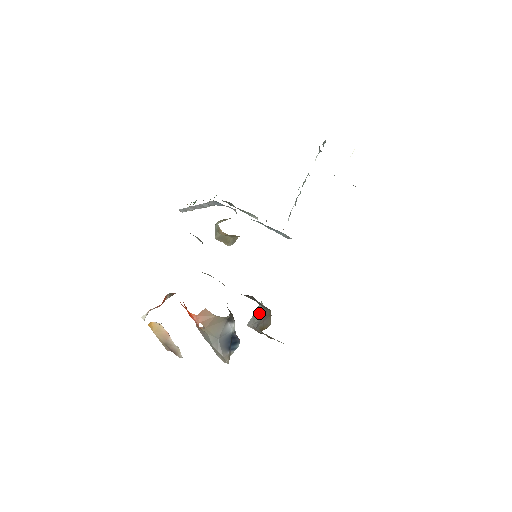
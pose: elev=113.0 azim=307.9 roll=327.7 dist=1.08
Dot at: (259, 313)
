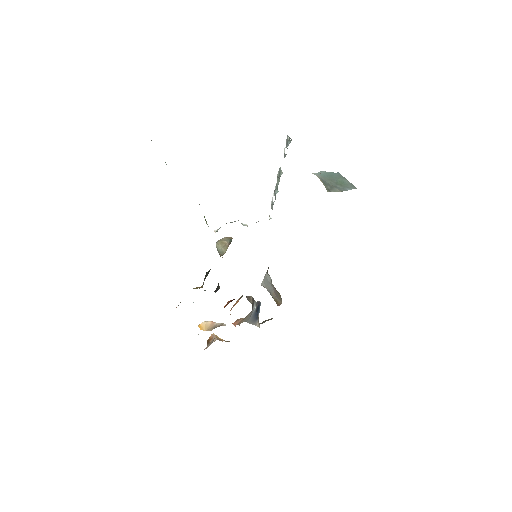
Dot at: (269, 283)
